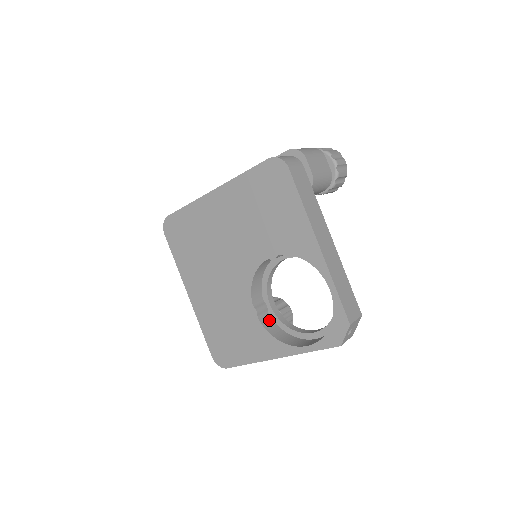
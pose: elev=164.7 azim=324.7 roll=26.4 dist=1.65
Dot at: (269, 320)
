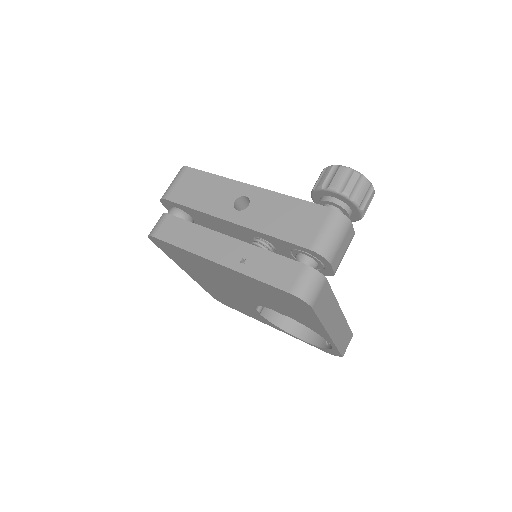
Dot at: occluded
